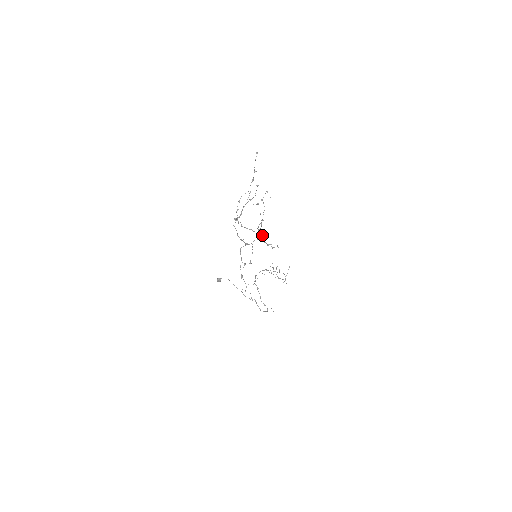
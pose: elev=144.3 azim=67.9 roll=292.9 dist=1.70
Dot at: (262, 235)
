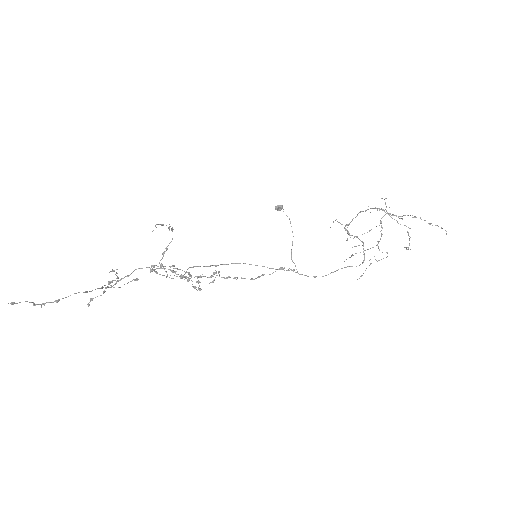
Dot at: (196, 282)
